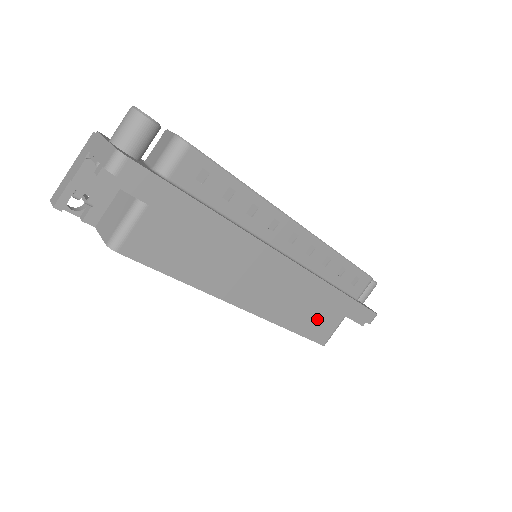
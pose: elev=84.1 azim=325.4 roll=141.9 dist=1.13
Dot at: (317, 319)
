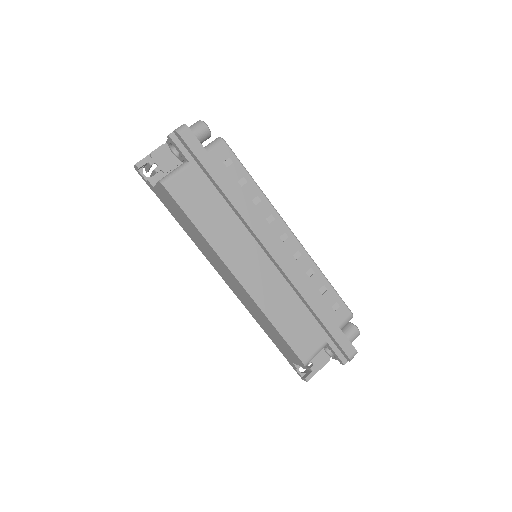
Dot at: (299, 328)
